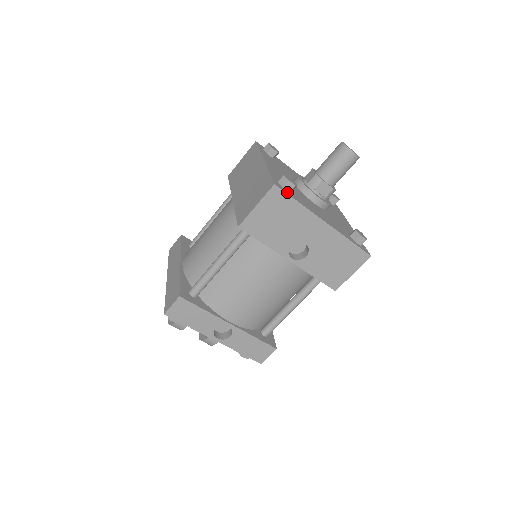
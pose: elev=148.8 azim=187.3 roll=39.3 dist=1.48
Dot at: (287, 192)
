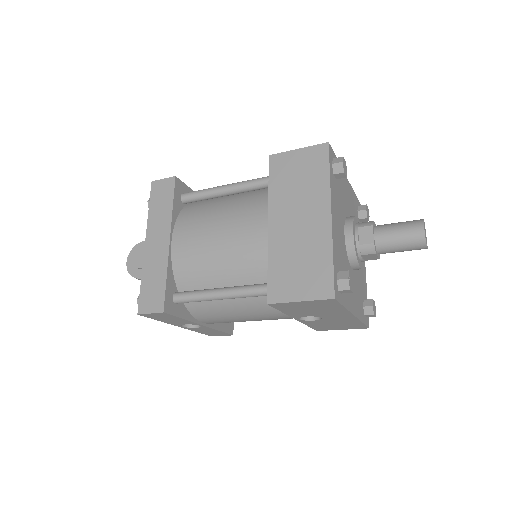
Dot at: (340, 297)
